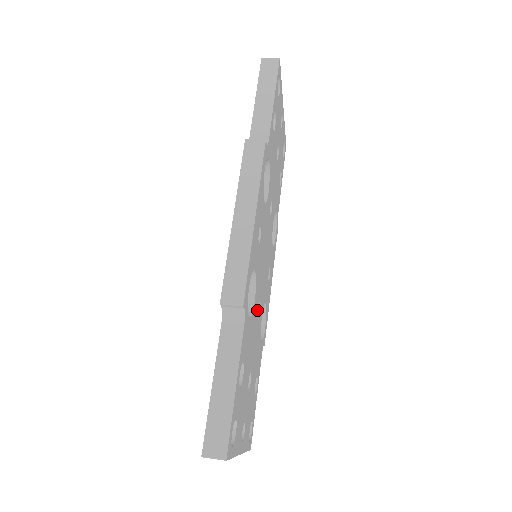
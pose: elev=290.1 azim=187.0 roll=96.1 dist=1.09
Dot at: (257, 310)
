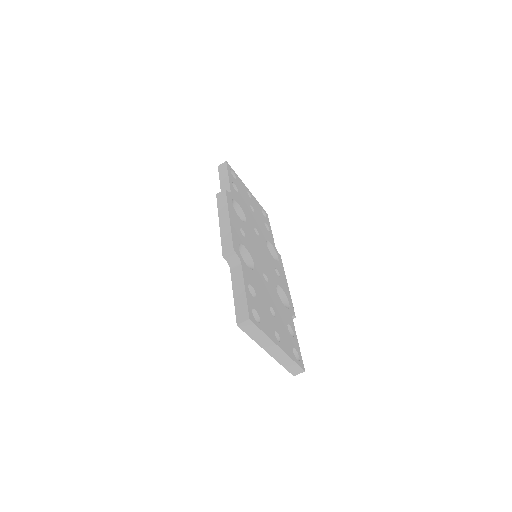
Dot at: (263, 276)
